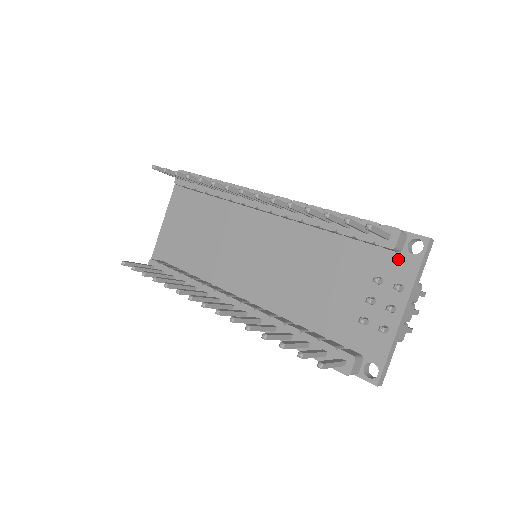
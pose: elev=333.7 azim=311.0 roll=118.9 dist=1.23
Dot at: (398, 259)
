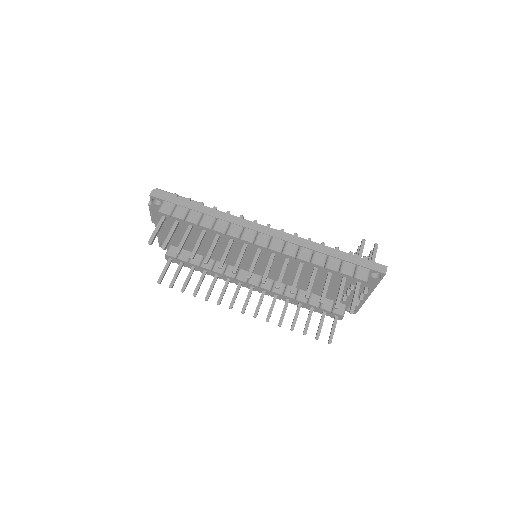
Dot at: occluded
